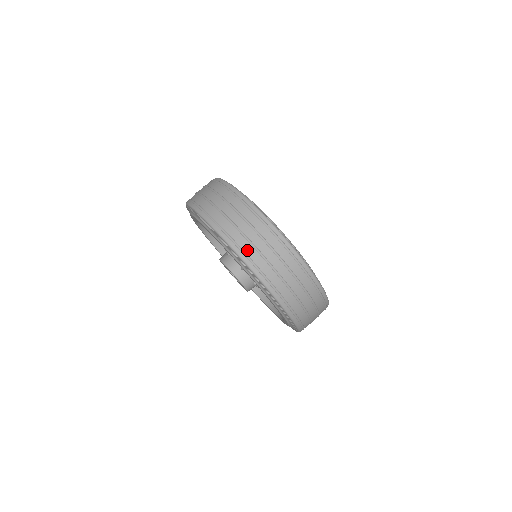
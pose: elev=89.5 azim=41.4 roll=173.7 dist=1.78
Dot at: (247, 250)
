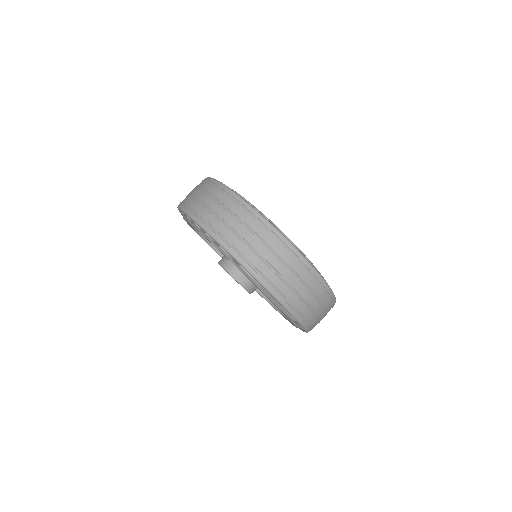
Dot at: (241, 249)
